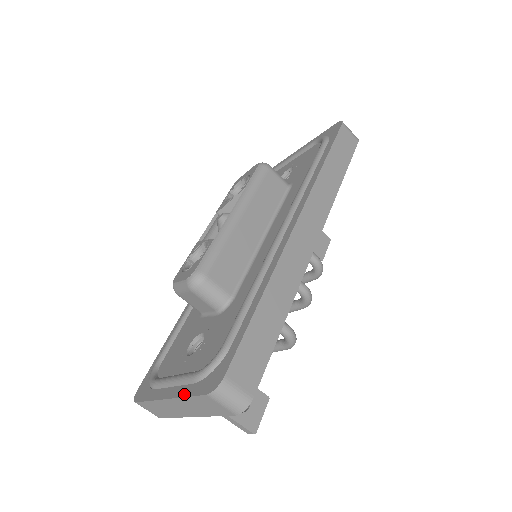
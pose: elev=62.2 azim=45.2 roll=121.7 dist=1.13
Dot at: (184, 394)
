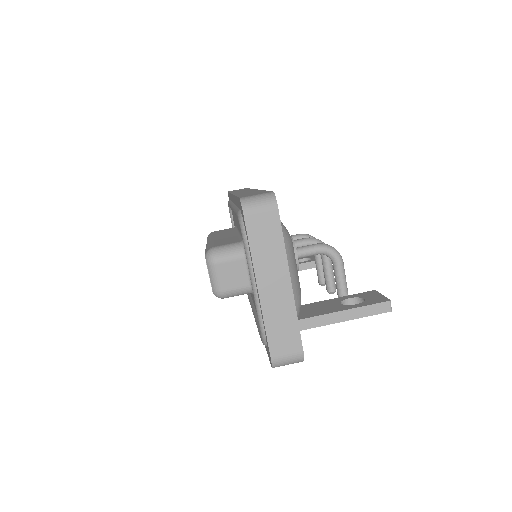
Dot at: occluded
